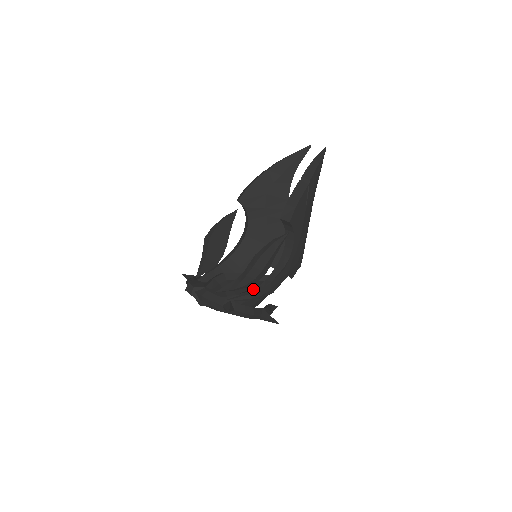
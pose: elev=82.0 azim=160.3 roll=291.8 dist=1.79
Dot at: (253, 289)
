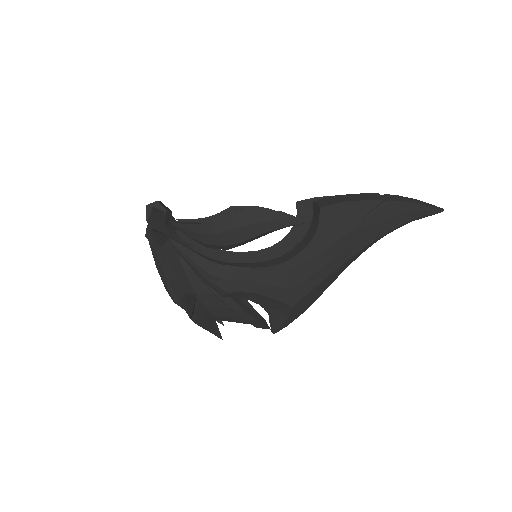
Dot at: occluded
